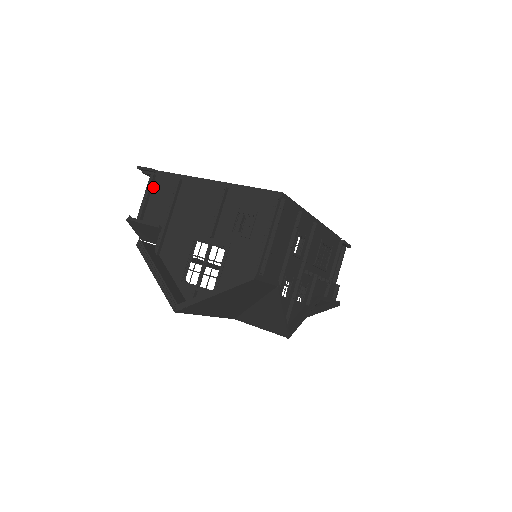
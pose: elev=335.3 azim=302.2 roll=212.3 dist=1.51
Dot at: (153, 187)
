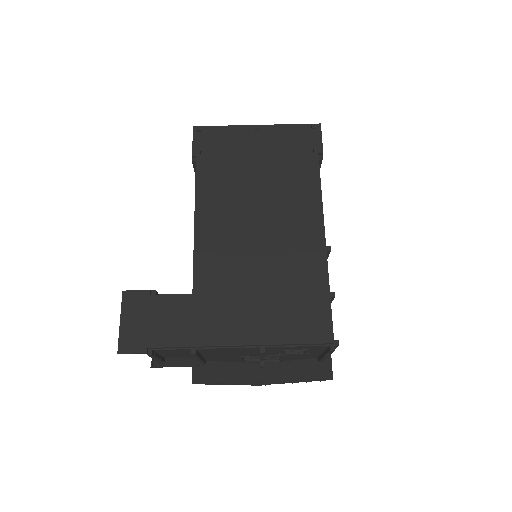
Dot at: (156, 353)
